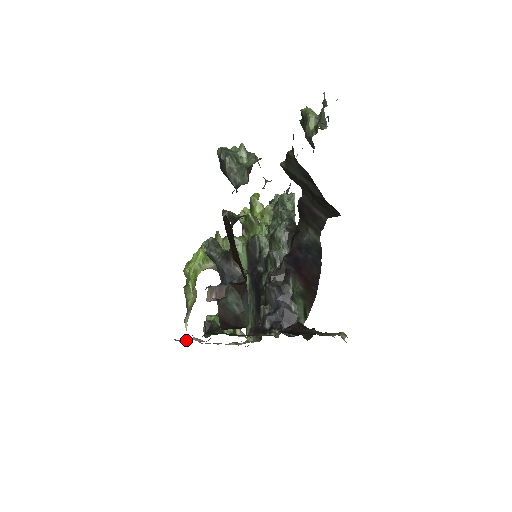
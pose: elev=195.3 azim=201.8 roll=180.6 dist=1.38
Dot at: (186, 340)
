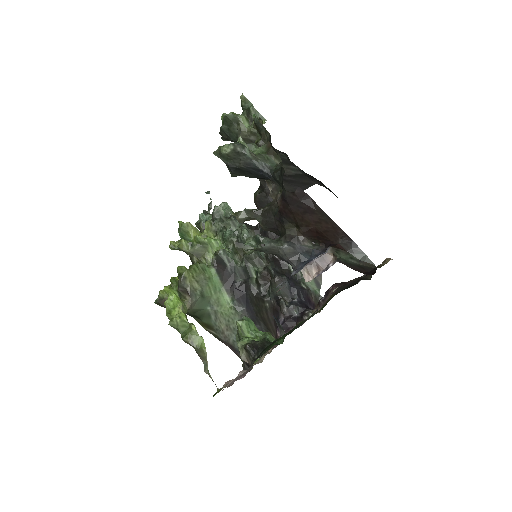
Dot at: (240, 376)
